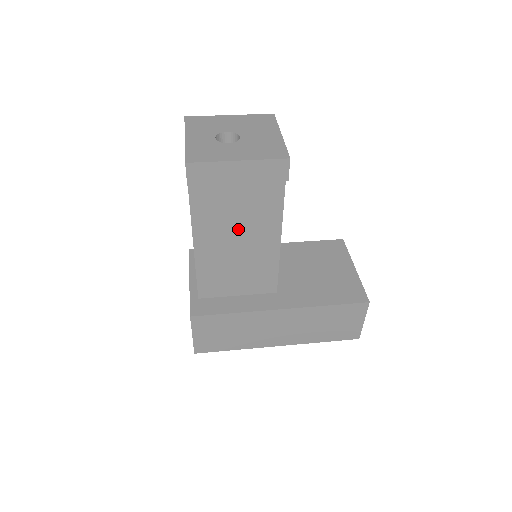
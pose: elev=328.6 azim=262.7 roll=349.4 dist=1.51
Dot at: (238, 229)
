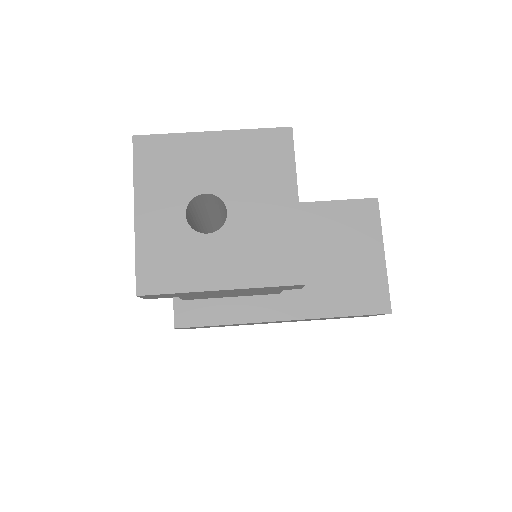
Dot at: occluded
